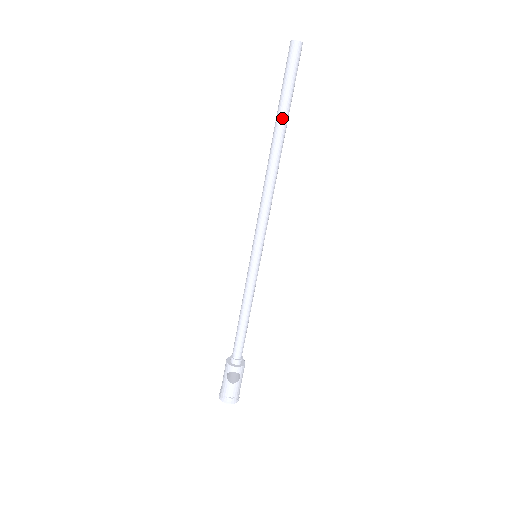
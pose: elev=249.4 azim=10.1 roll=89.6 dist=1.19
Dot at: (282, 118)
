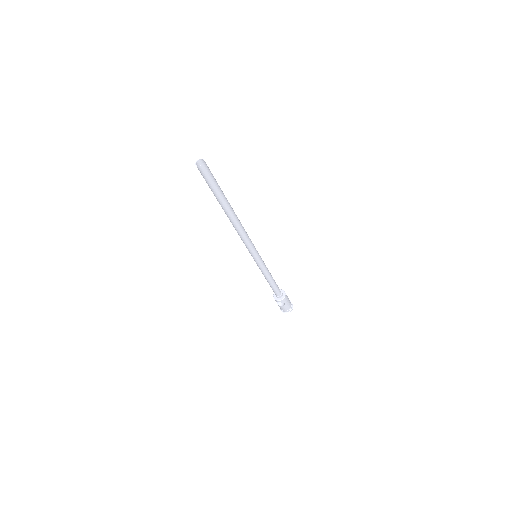
Dot at: (220, 202)
